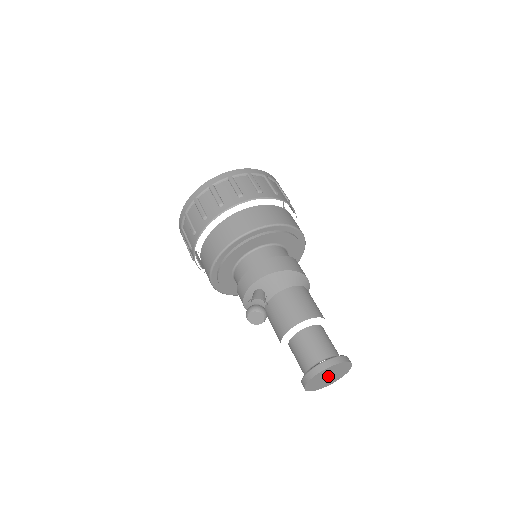
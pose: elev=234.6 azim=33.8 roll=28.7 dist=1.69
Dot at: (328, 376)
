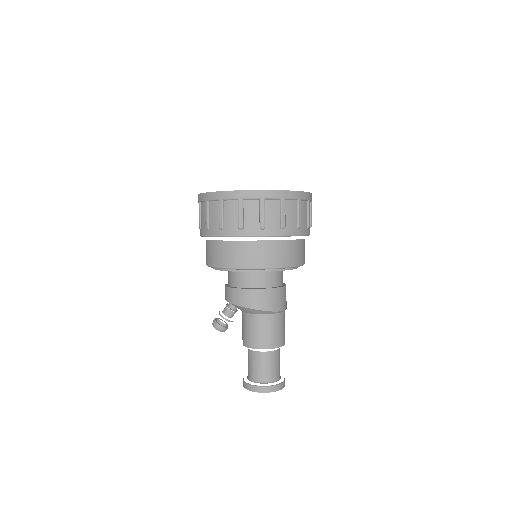
Dot at: occluded
